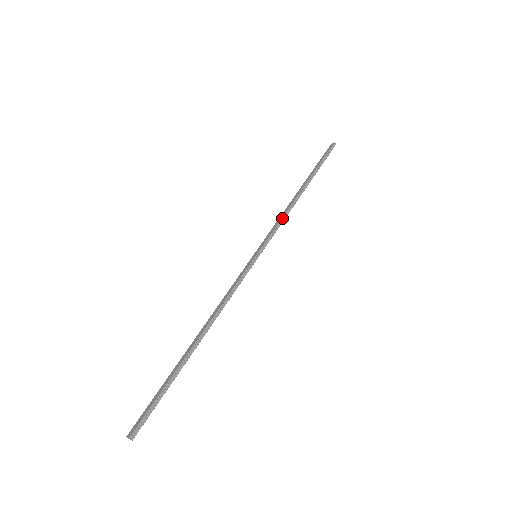
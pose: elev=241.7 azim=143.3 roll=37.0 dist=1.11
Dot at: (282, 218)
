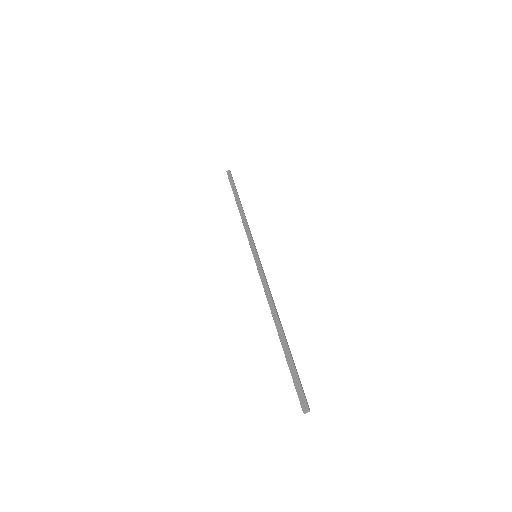
Dot at: (247, 226)
